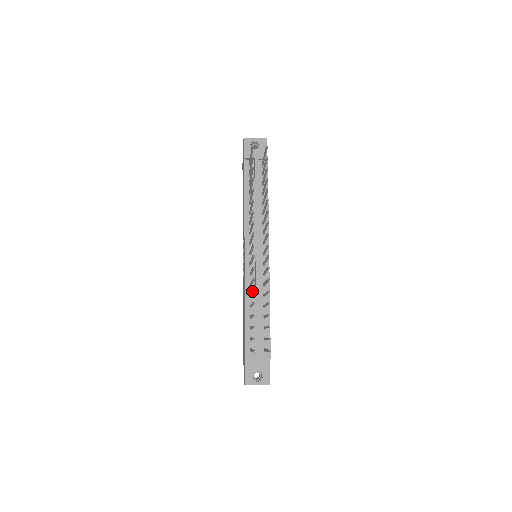
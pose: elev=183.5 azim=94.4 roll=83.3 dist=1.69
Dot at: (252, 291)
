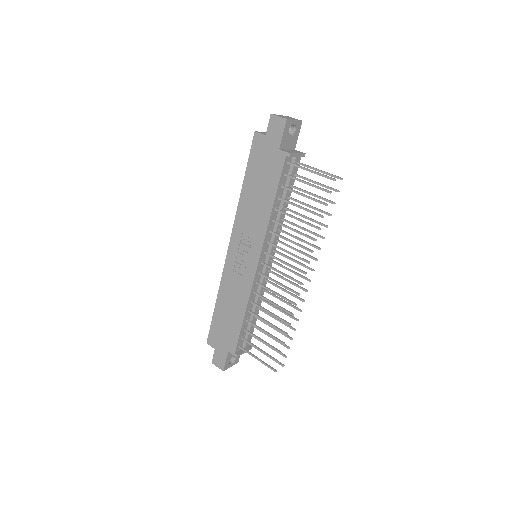
Dot at: (285, 322)
